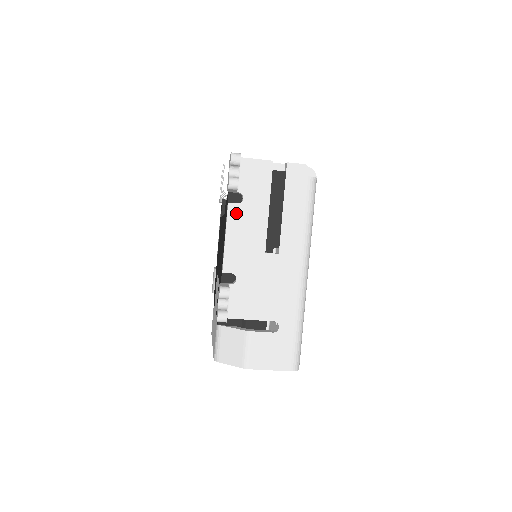
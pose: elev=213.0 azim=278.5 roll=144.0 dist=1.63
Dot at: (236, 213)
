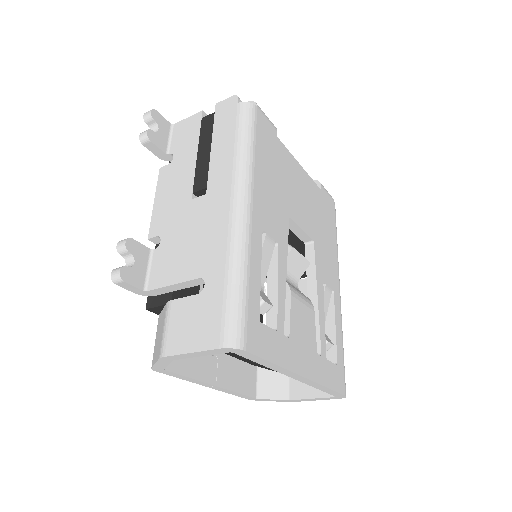
Dot at: (166, 174)
